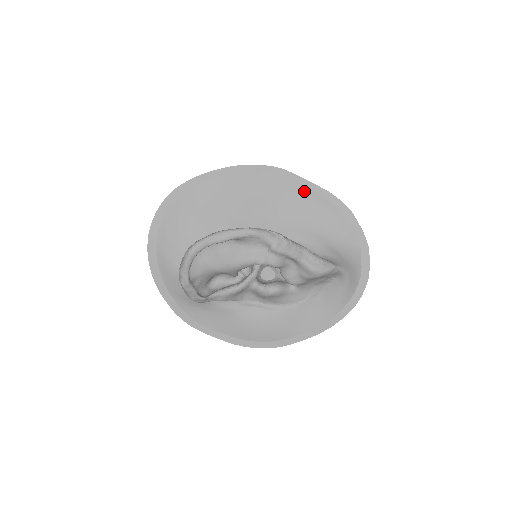
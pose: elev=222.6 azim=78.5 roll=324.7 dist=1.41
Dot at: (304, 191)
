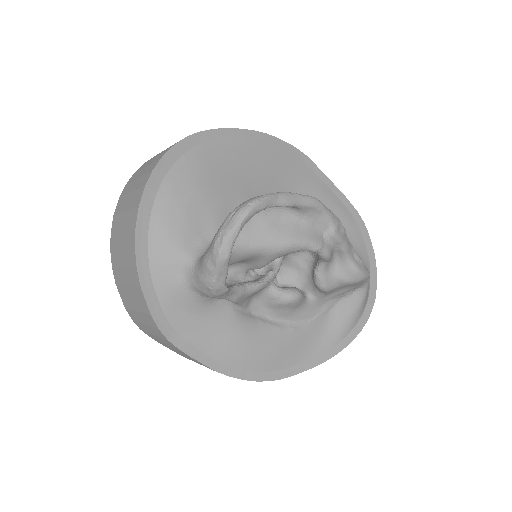
Dot at: (324, 188)
